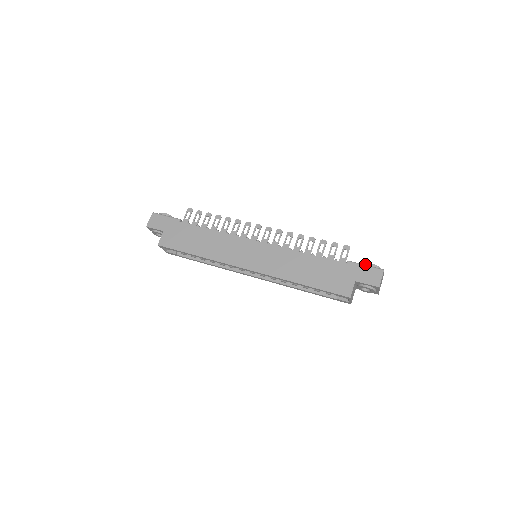
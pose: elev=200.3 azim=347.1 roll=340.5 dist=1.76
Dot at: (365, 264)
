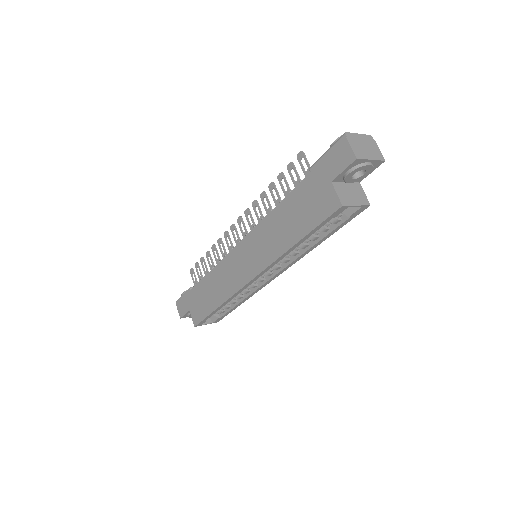
Dot at: occluded
